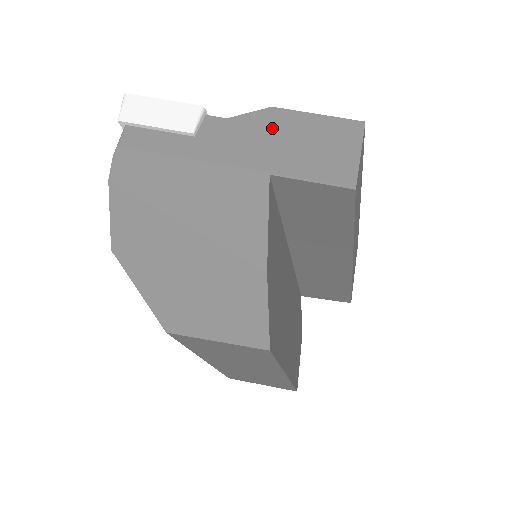
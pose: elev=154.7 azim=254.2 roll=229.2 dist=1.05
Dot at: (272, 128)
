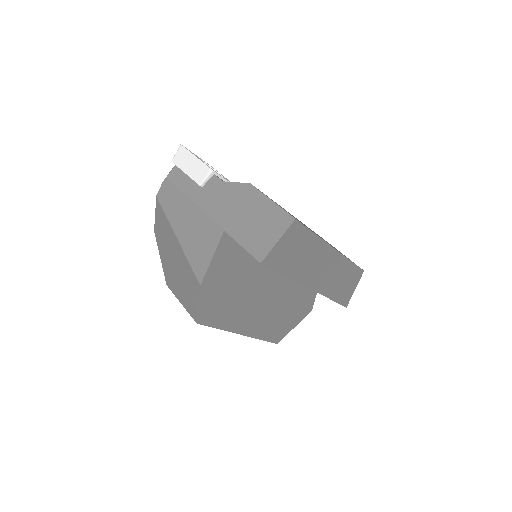
Dot at: (242, 199)
